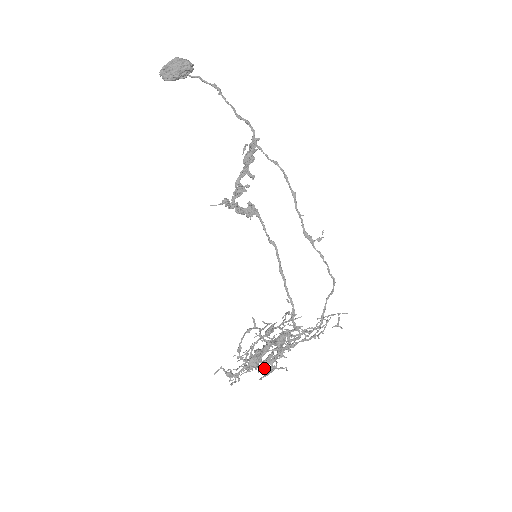
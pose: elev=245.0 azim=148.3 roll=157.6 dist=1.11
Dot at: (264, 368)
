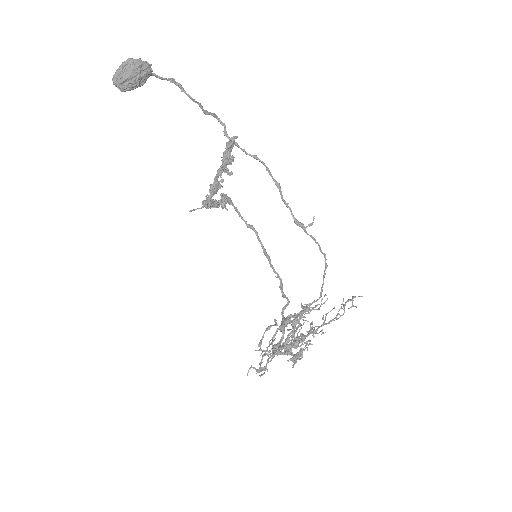
Dot at: (288, 354)
